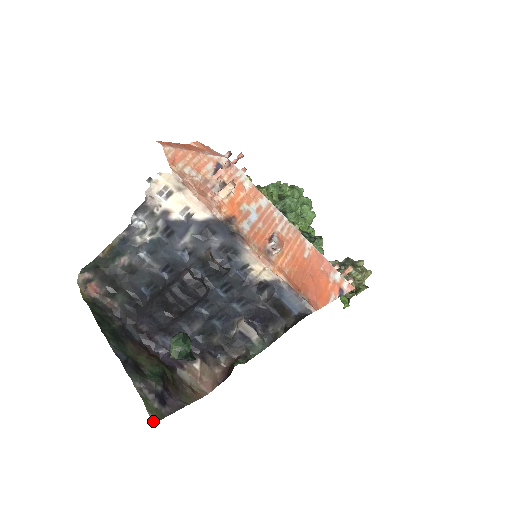
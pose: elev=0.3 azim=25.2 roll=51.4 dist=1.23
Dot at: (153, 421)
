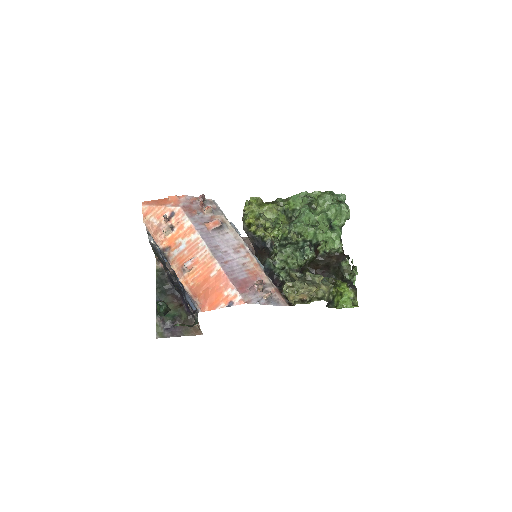
Dot at: (157, 337)
